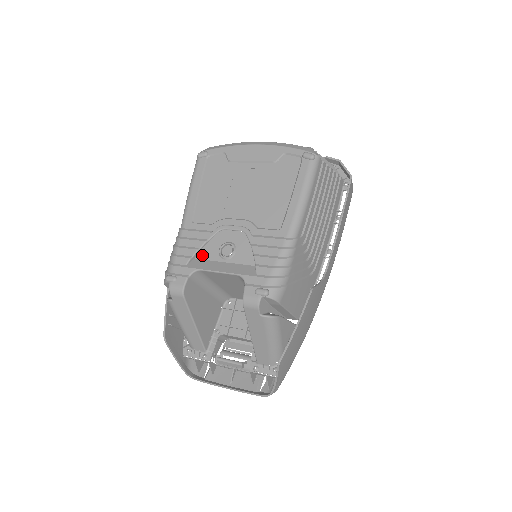
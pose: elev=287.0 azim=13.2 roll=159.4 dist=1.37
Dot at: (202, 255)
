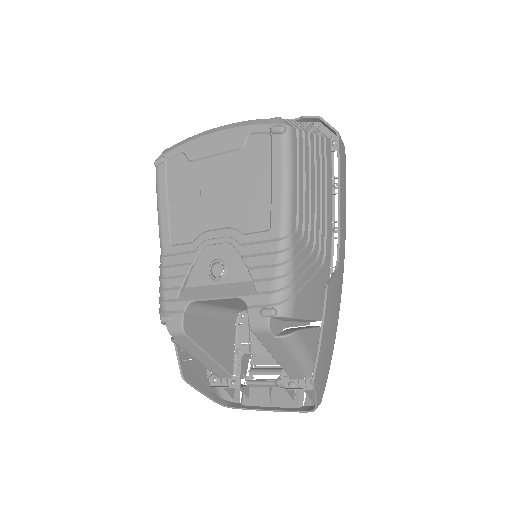
Dot at: (192, 282)
